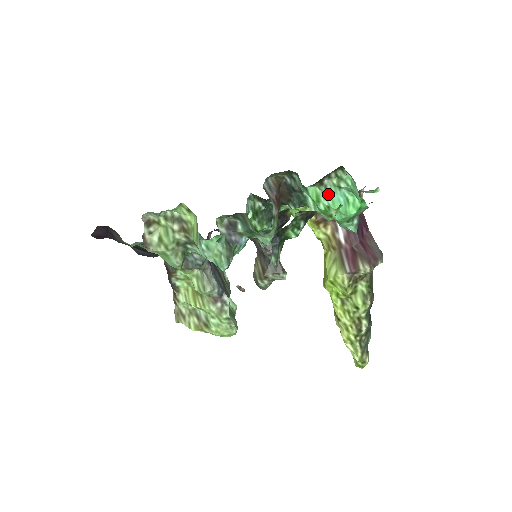
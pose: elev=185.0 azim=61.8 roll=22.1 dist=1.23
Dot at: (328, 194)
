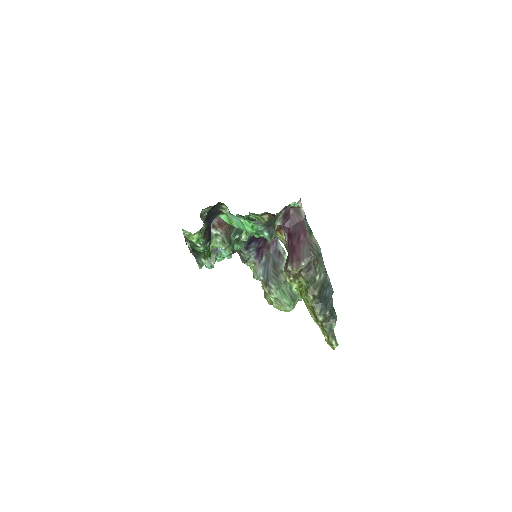
Dot at: (232, 219)
